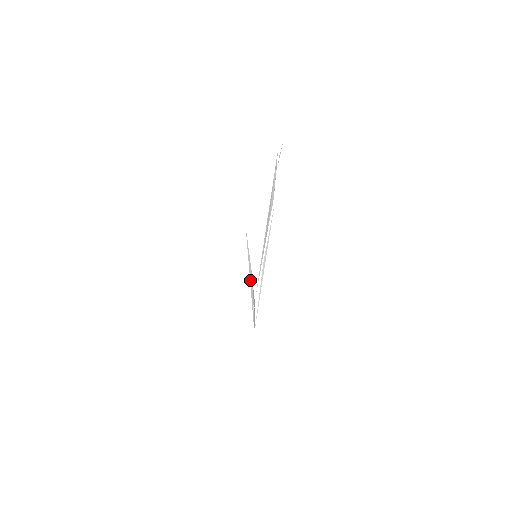
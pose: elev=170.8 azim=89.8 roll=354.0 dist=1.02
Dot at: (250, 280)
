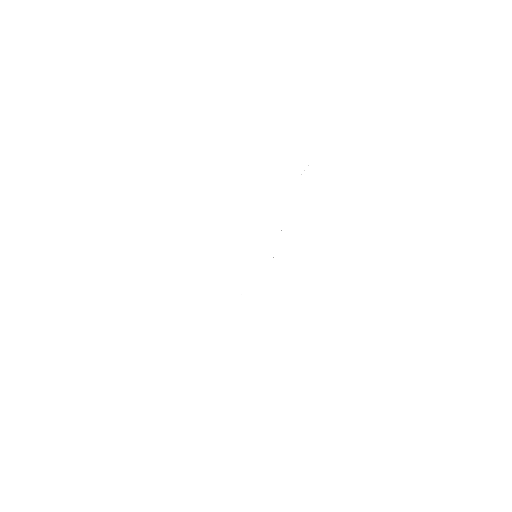
Dot at: occluded
